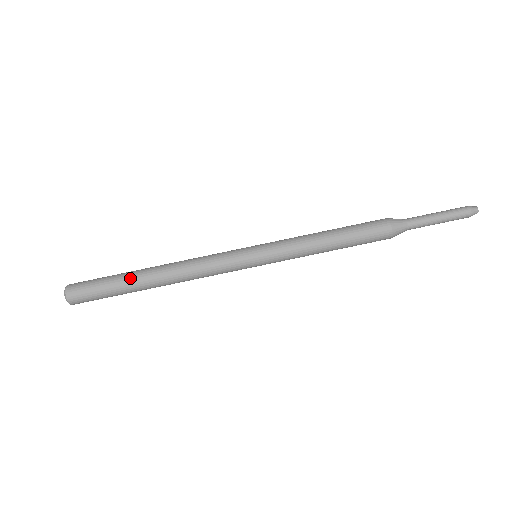
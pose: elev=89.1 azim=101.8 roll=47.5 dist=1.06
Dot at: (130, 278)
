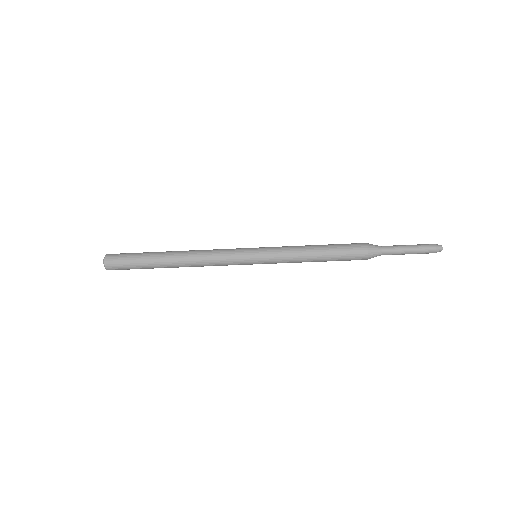
Dot at: (156, 266)
